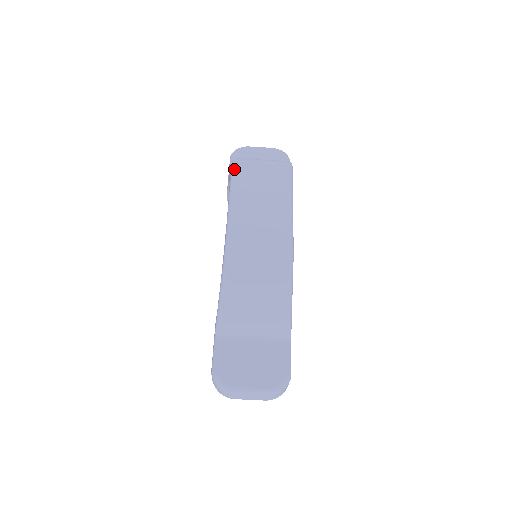
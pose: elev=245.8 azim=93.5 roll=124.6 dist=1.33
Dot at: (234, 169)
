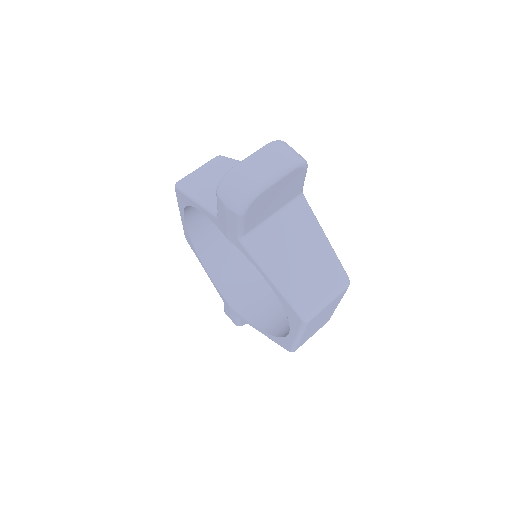
Dot at: occluded
